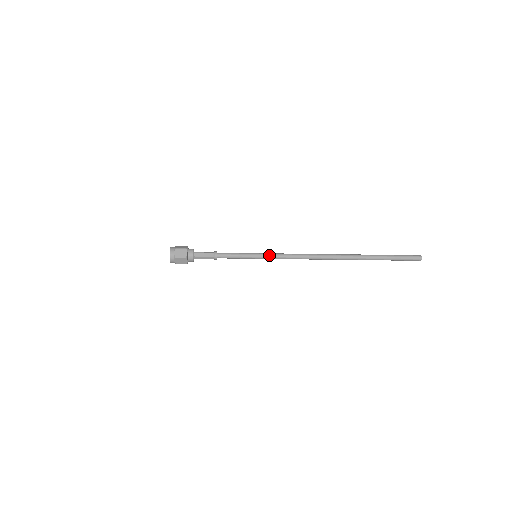
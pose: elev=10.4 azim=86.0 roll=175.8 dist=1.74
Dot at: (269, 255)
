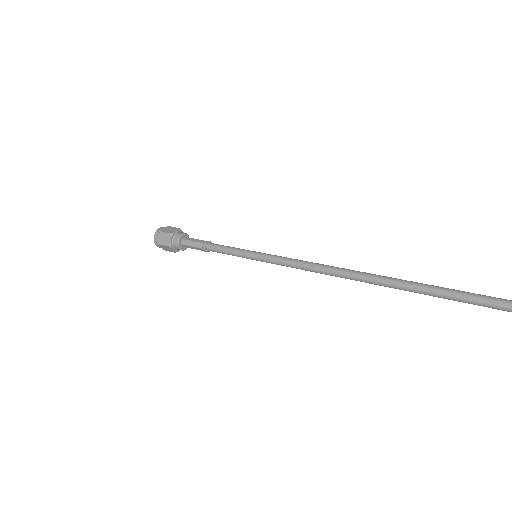
Dot at: (271, 263)
